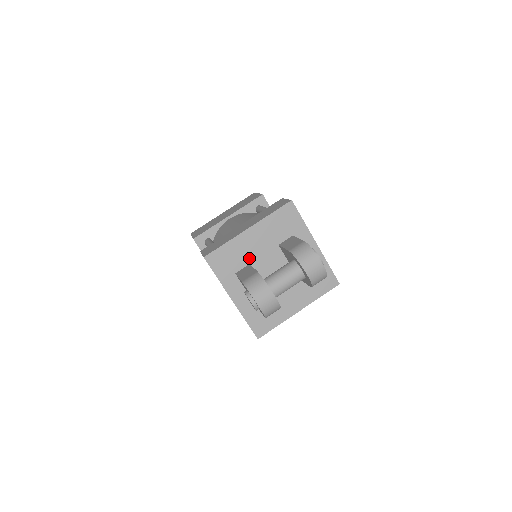
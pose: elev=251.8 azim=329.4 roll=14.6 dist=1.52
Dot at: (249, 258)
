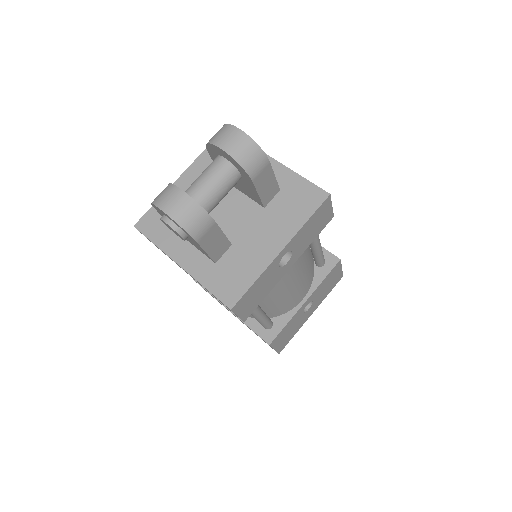
Dot at: occluded
